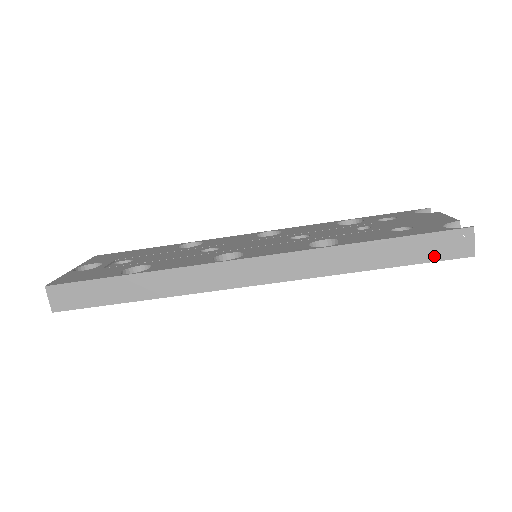
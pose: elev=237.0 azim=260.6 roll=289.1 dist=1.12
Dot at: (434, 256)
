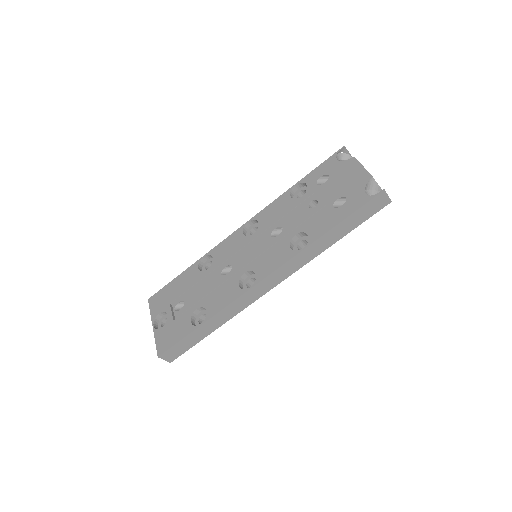
Dot at: (368, 216)
